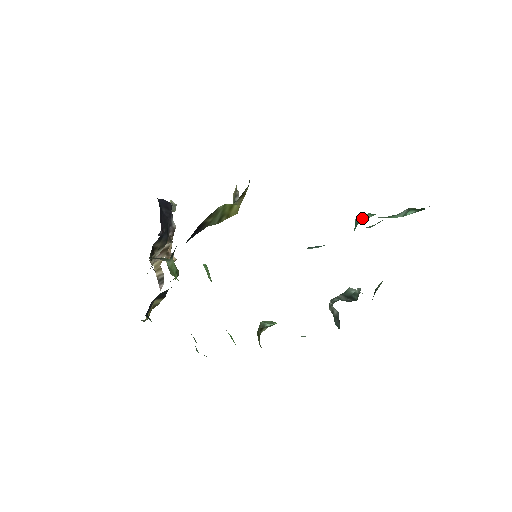
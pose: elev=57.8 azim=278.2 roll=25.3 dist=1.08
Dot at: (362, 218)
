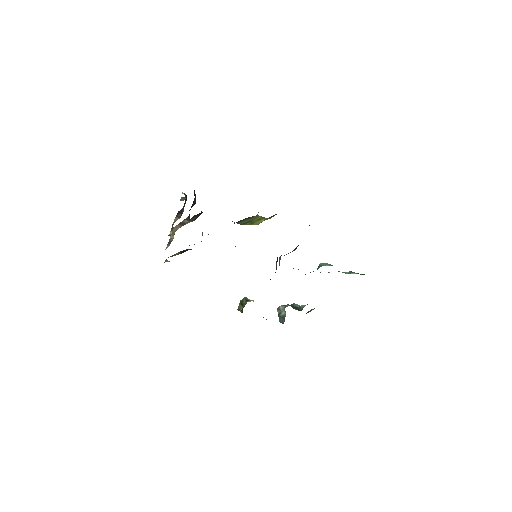
Dot at: (325, 264)
